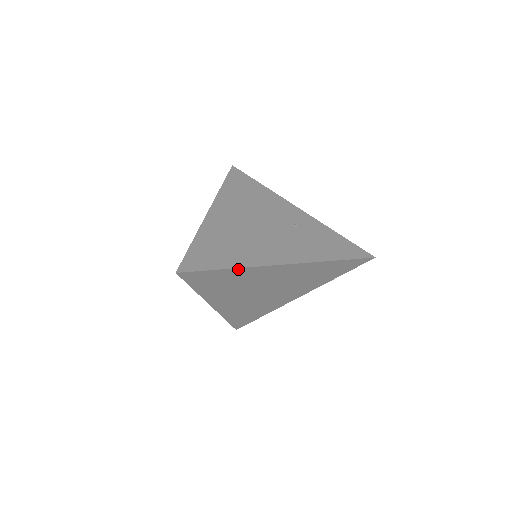
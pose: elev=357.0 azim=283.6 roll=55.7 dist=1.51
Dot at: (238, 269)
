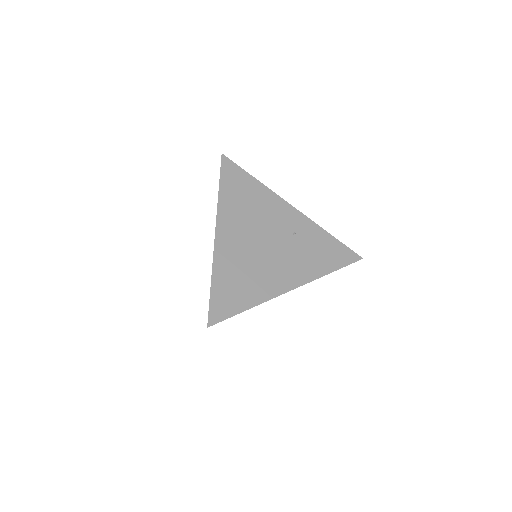
Dot at: (255, 305)
